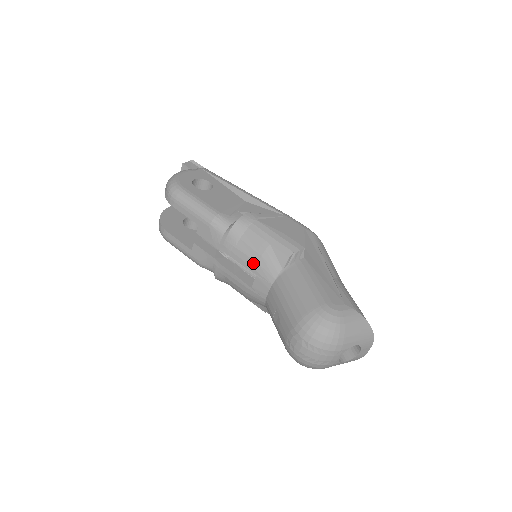
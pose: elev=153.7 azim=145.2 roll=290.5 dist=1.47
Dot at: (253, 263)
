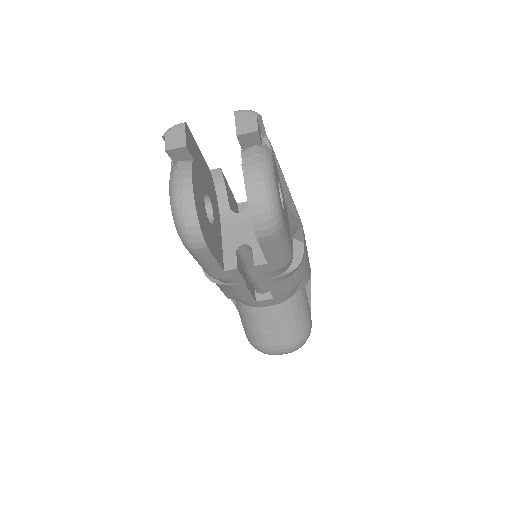
Dot at: (282, 293)
